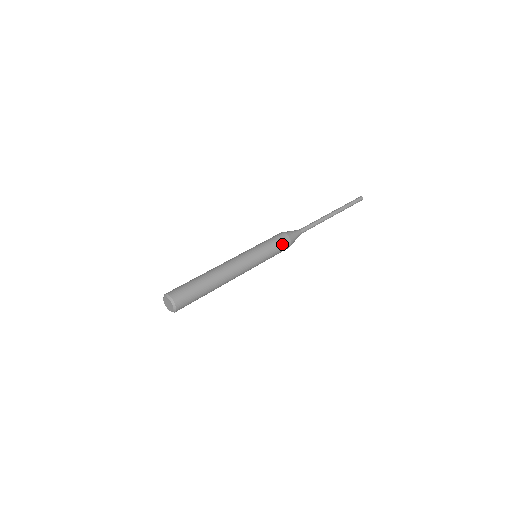
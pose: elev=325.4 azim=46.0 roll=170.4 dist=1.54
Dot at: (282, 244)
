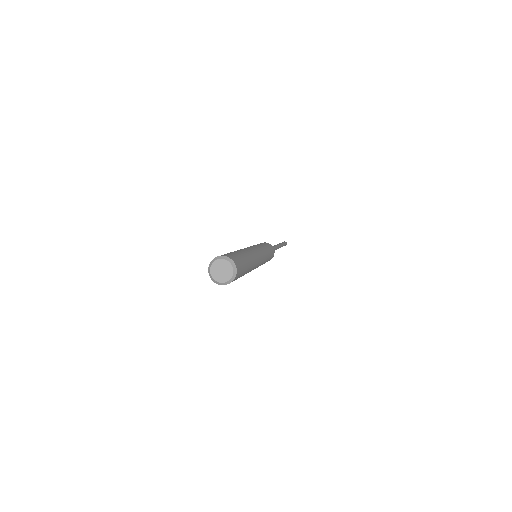
Dot at: (266, 244)
